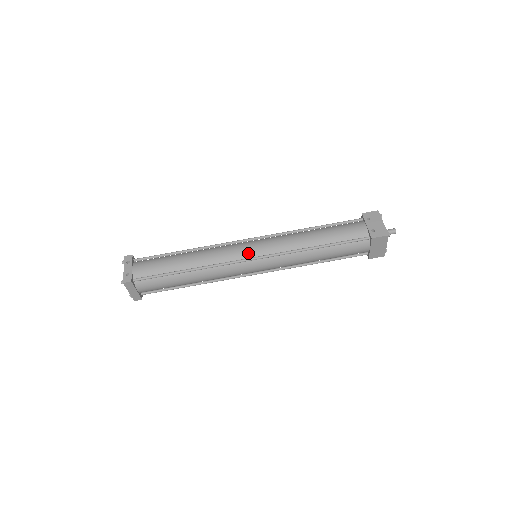
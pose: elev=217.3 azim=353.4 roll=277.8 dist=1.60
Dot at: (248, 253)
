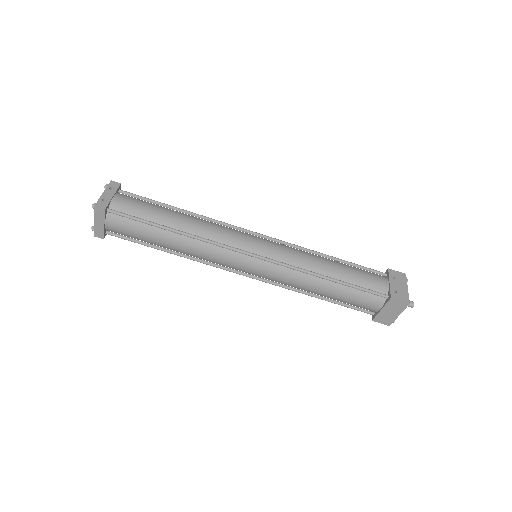
Dot at: (252, 247)
